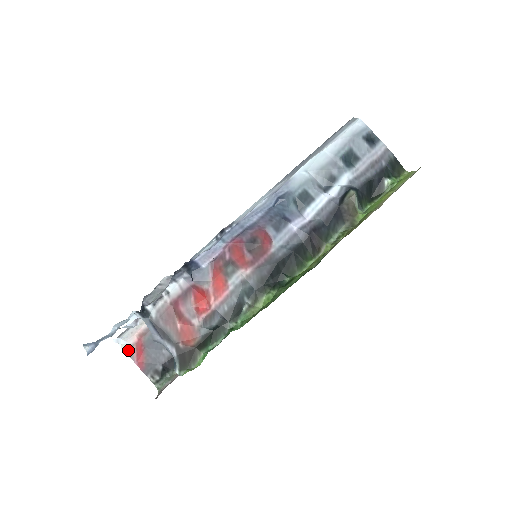
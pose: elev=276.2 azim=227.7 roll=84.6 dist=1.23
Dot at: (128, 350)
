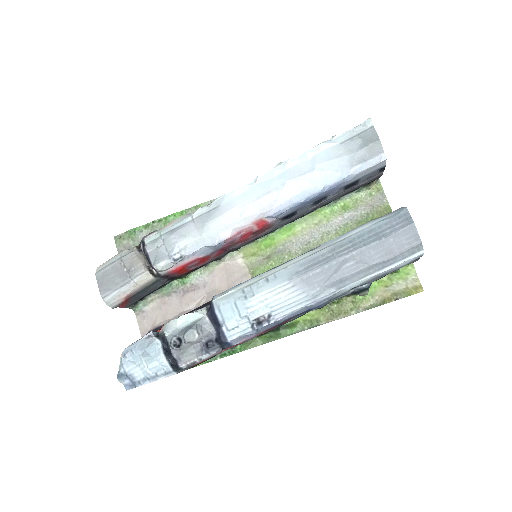
Dot at: (115, 307)
